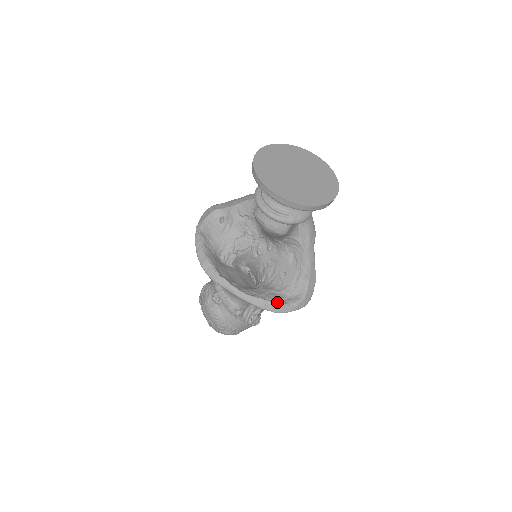
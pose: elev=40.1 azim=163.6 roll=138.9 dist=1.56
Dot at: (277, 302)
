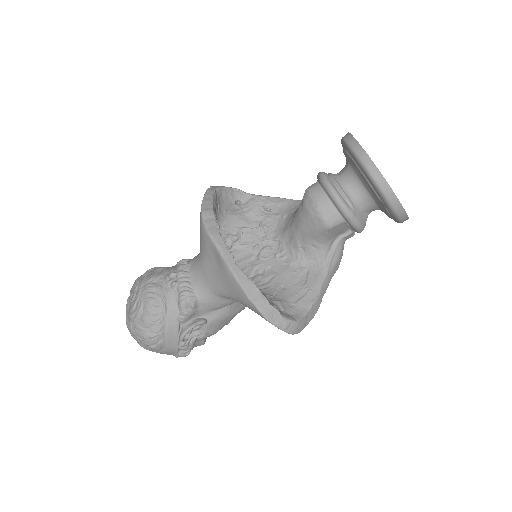
Dot at: occluded
